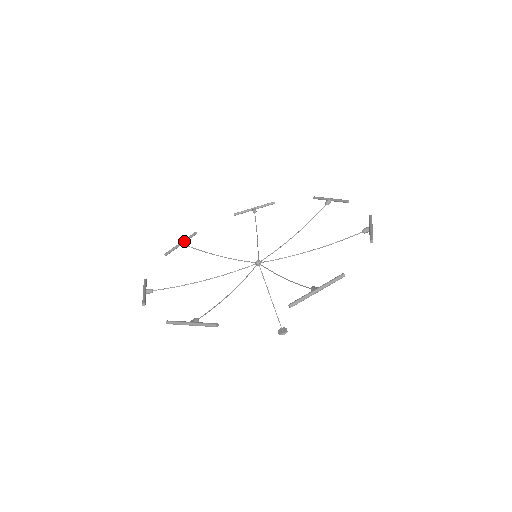
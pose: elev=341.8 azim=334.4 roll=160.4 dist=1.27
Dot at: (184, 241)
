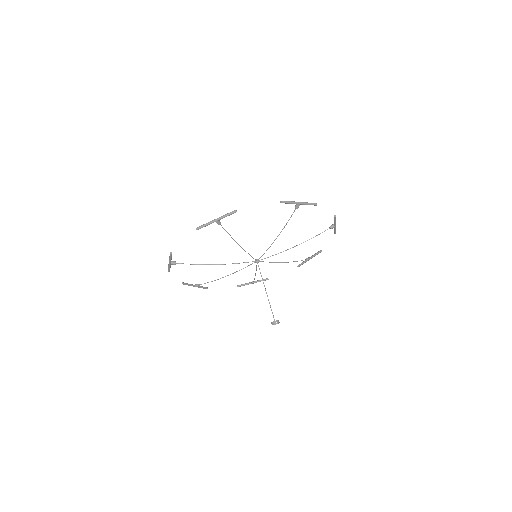
Dot at: (255, 281)
